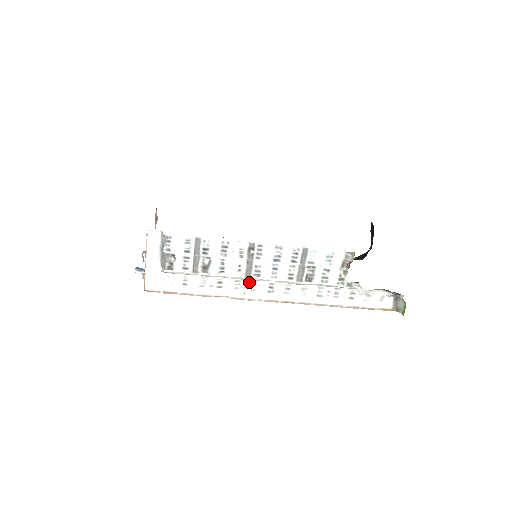
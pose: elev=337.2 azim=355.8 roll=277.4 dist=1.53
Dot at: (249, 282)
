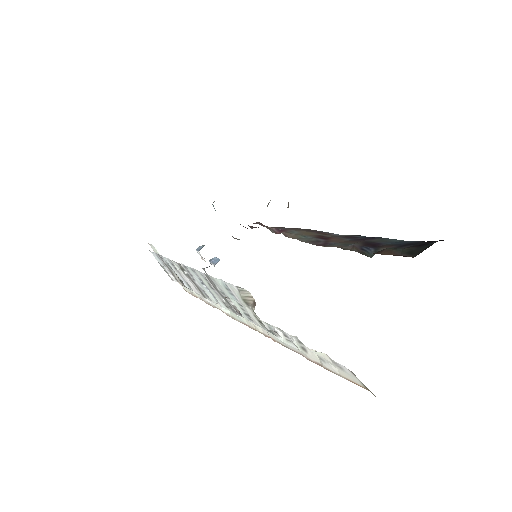
Dot at: occluded
